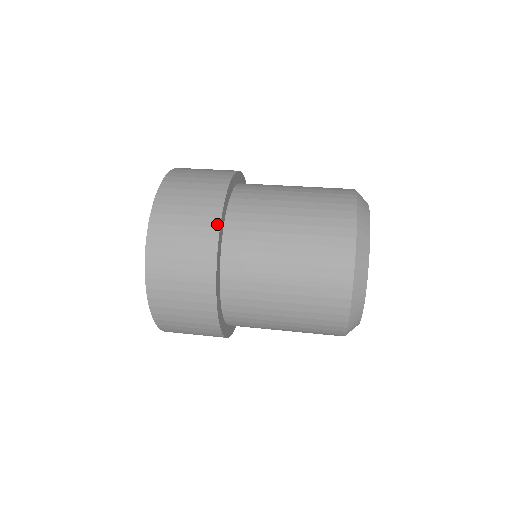
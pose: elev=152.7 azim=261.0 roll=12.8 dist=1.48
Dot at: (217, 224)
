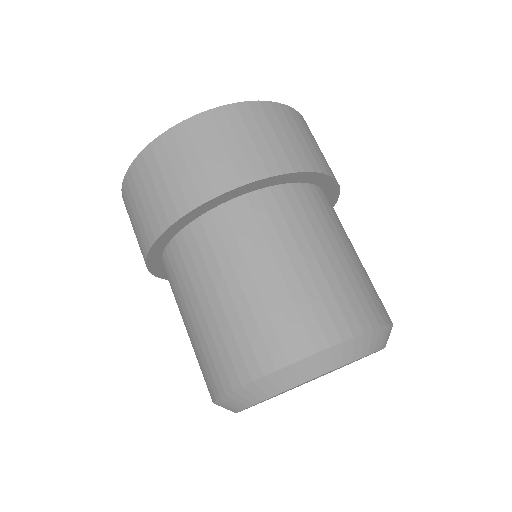
Dot at: (145, 254)
